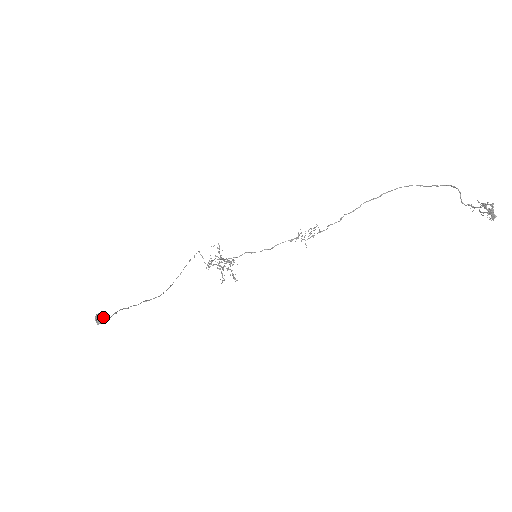
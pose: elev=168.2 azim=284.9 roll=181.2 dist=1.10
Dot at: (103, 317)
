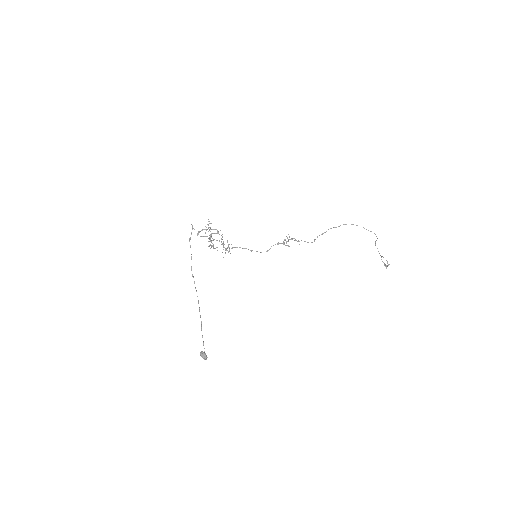
Dot at: occluded
